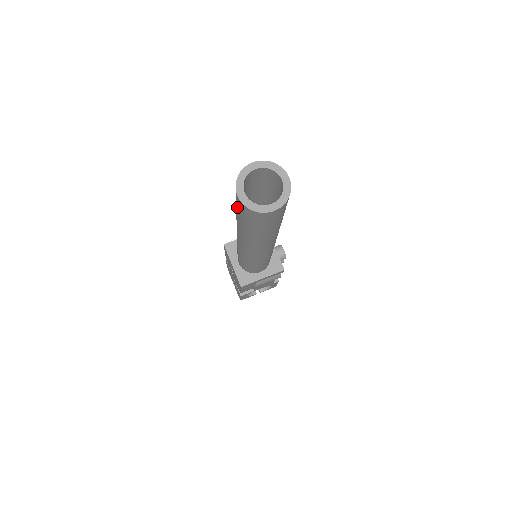
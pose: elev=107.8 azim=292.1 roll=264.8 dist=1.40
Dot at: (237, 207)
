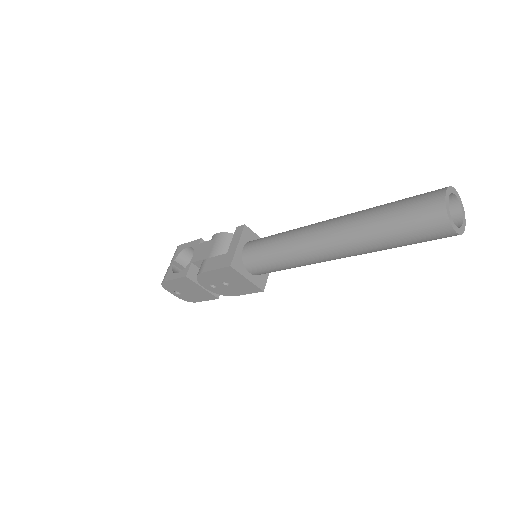
Dot at: (422, 237)
